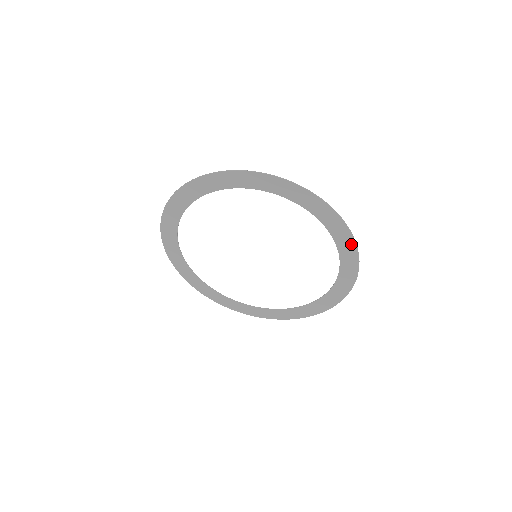
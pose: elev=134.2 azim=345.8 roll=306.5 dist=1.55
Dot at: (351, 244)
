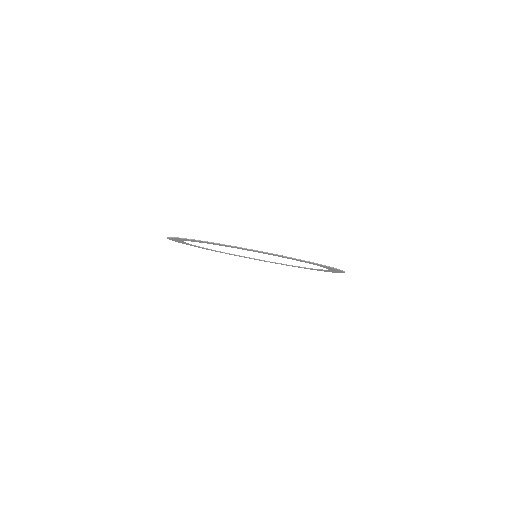
Dot at: (325, 266)
